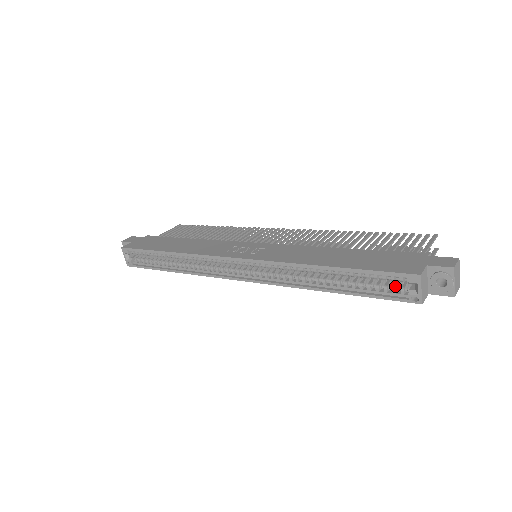
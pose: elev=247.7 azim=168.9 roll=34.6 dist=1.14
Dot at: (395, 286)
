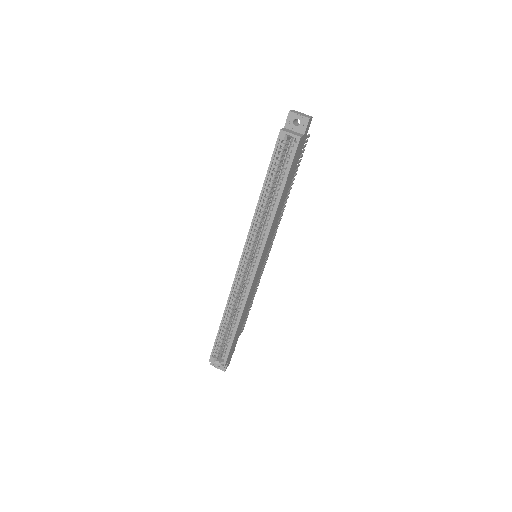
Dot at: (287, 152)
